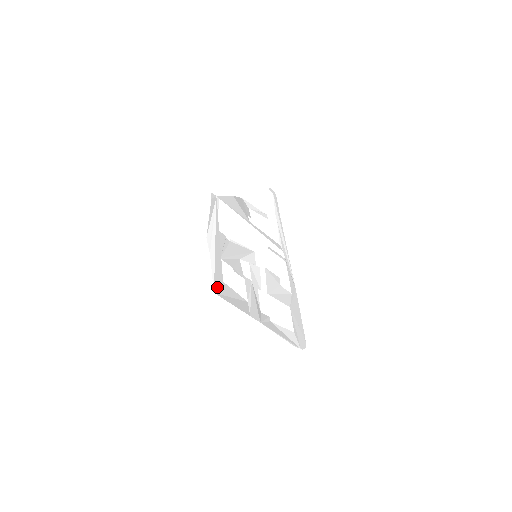
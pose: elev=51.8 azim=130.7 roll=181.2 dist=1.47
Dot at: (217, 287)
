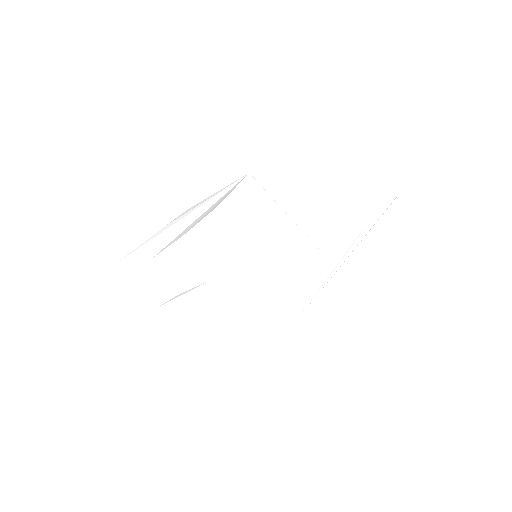
Dot at: (131, 260)
